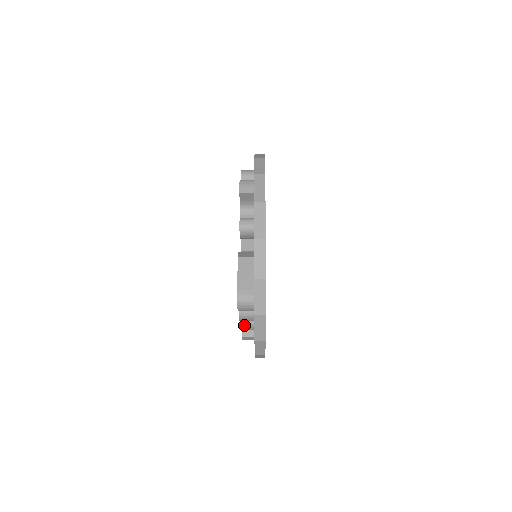
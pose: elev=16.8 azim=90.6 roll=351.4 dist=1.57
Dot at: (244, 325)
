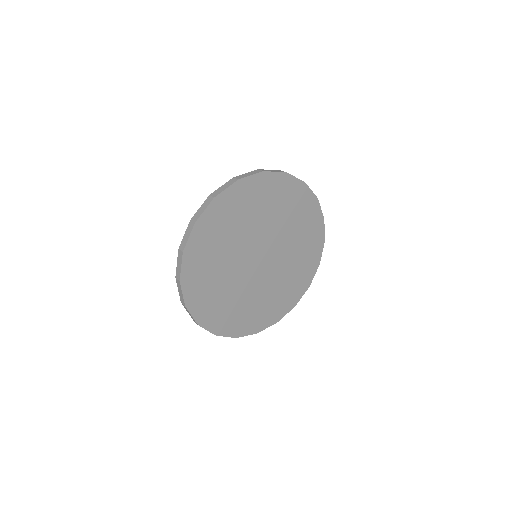
Dot at: occluded
